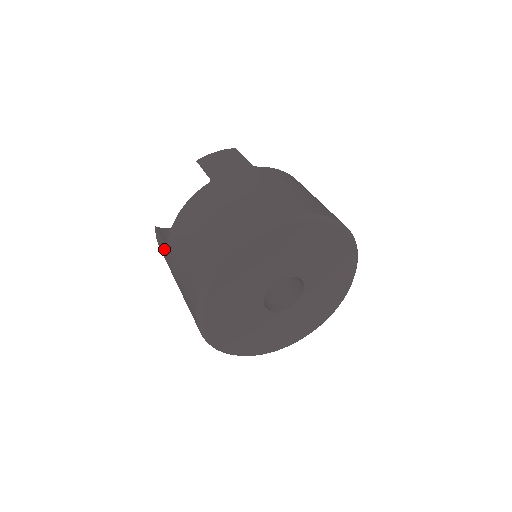
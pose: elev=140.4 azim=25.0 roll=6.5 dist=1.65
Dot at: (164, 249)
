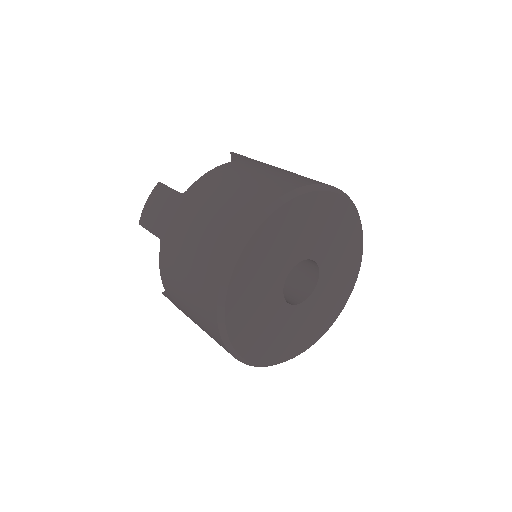
Dot at: (174, 196)
